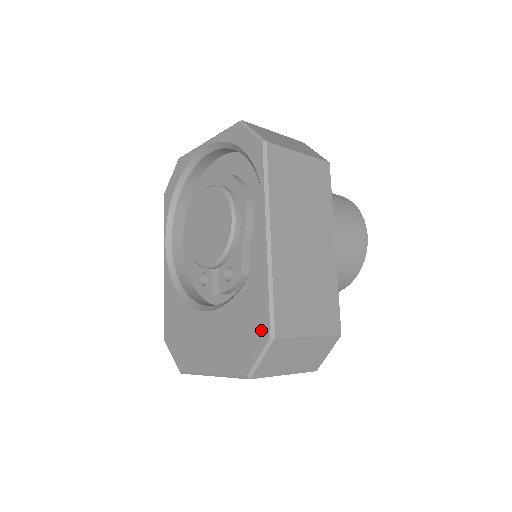
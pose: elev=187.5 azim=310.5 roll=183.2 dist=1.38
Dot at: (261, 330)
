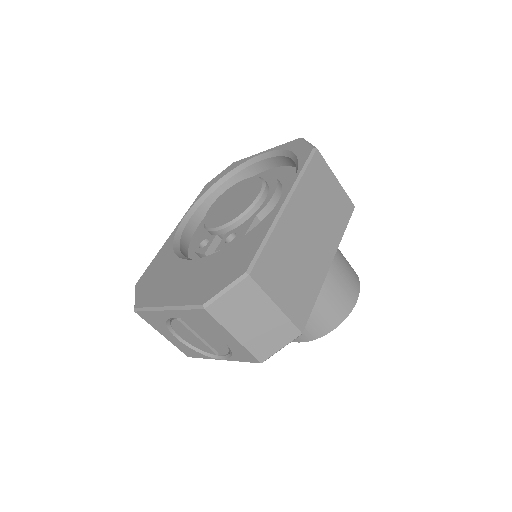
Dot at: (239, 267)
